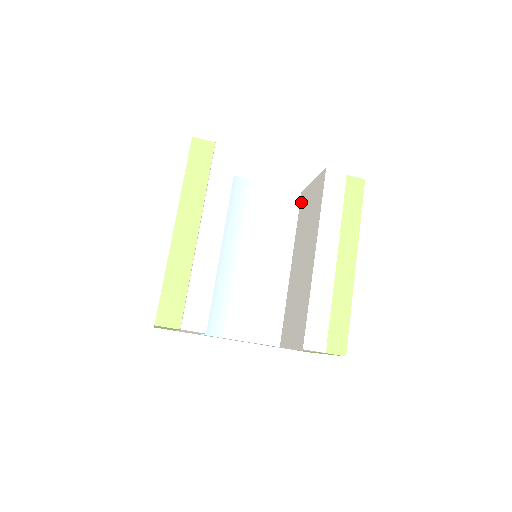
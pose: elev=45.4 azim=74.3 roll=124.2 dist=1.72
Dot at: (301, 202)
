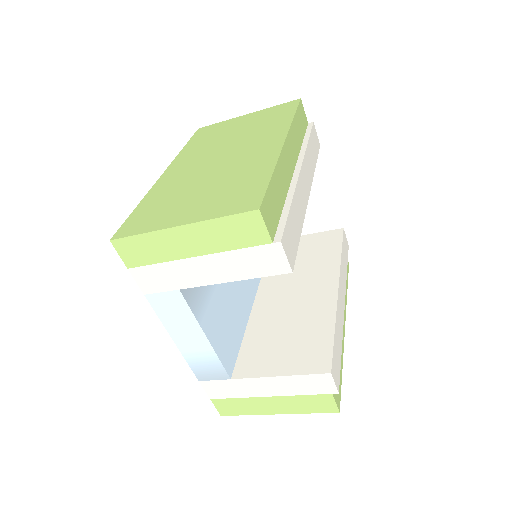
Dot at: occluded
